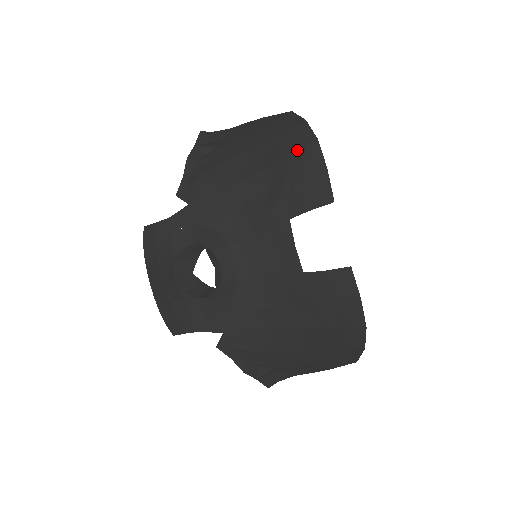
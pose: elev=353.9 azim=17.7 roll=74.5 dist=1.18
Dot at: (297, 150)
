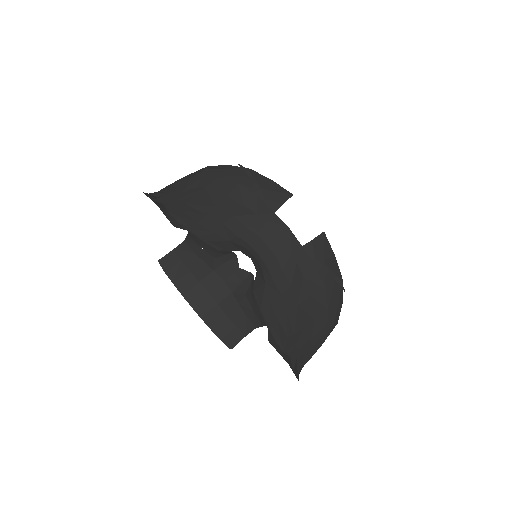
Dot at: (244, 176)
